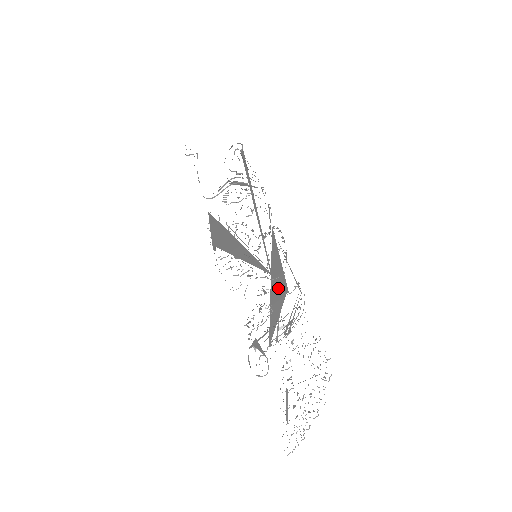
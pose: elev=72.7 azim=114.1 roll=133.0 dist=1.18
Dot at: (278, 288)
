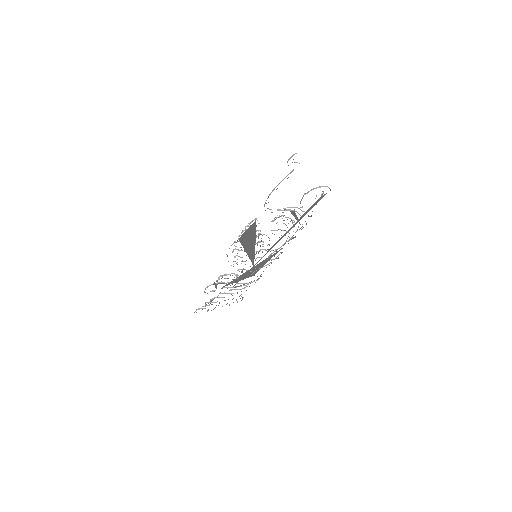
Dot at: (250, 273)
